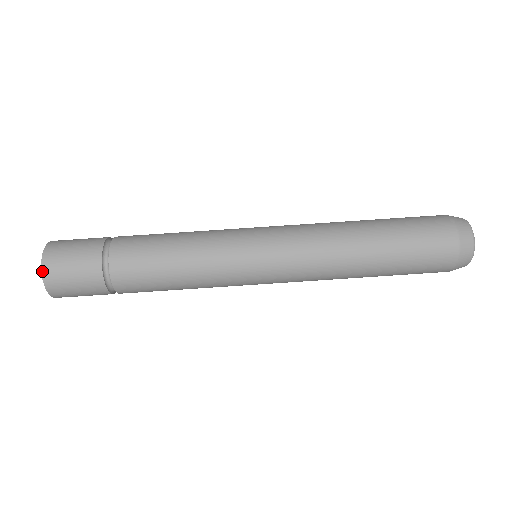
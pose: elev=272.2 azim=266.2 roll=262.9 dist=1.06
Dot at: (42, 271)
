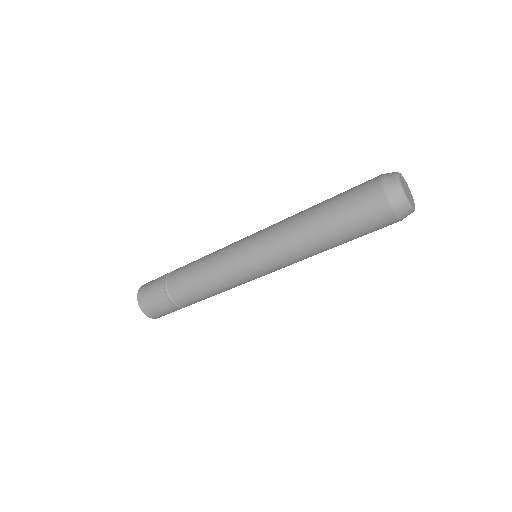
Dot at: occluded
